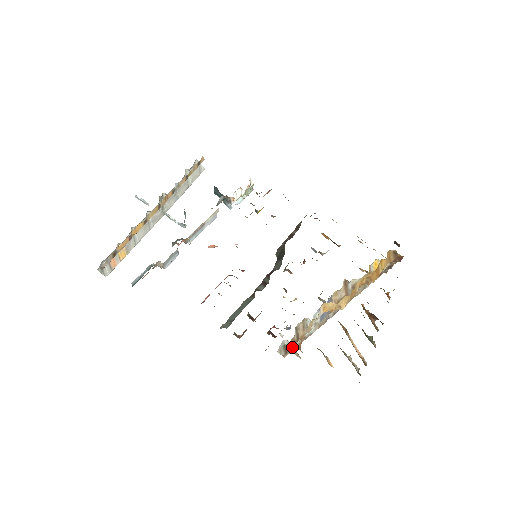
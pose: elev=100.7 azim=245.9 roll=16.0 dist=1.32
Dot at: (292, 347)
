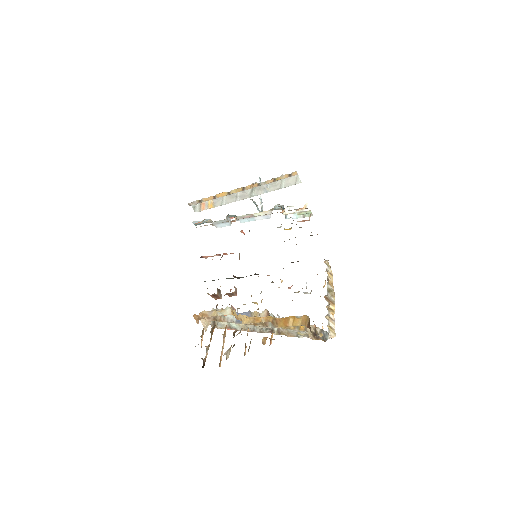
Dot at: occluded
